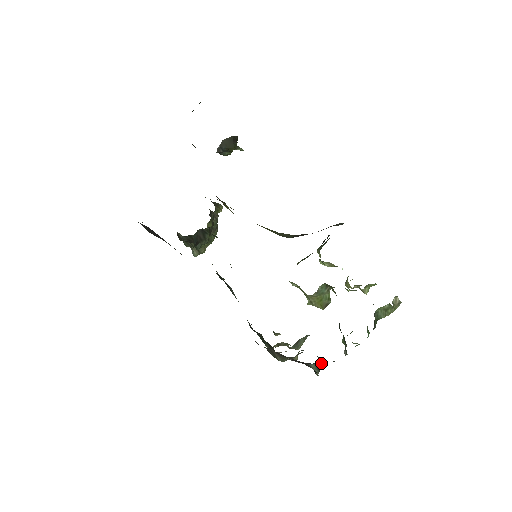
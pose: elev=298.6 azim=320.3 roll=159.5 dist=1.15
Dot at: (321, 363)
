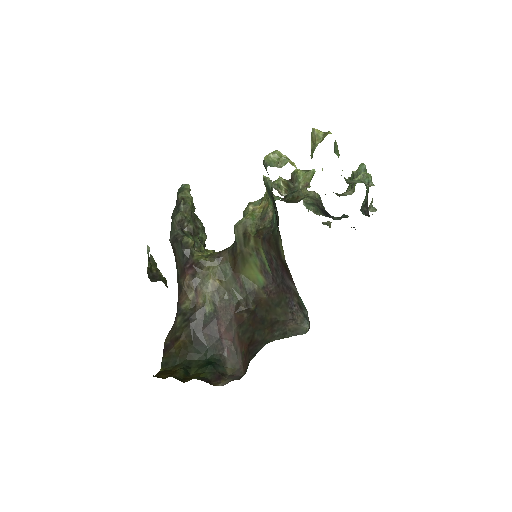
Dot at: occluded
